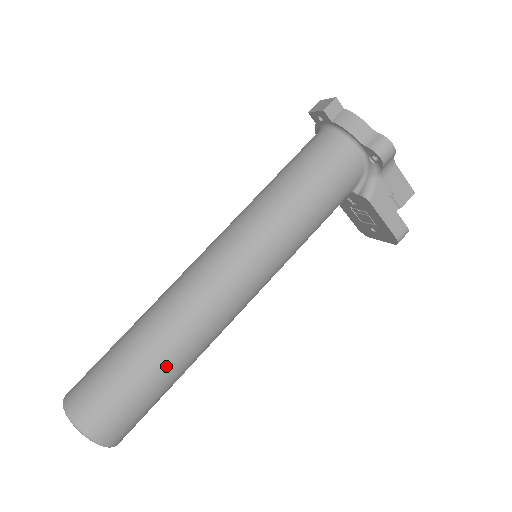
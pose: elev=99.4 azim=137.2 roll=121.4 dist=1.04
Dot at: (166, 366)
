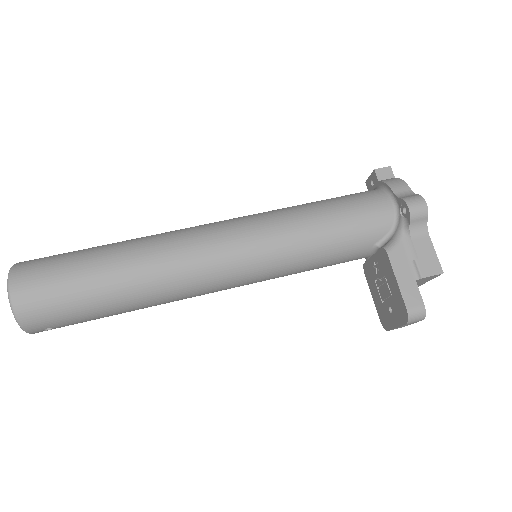
Dot at: (113, 270)
